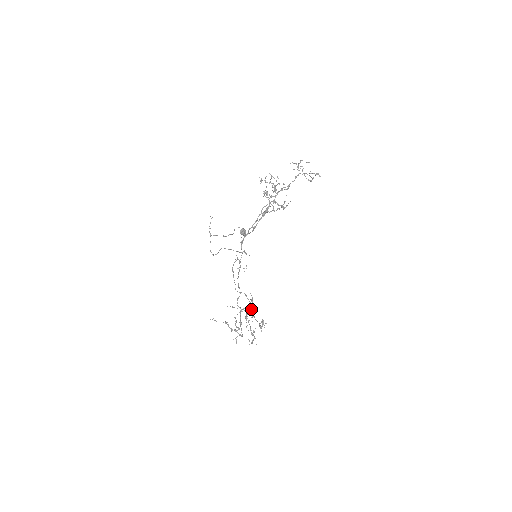
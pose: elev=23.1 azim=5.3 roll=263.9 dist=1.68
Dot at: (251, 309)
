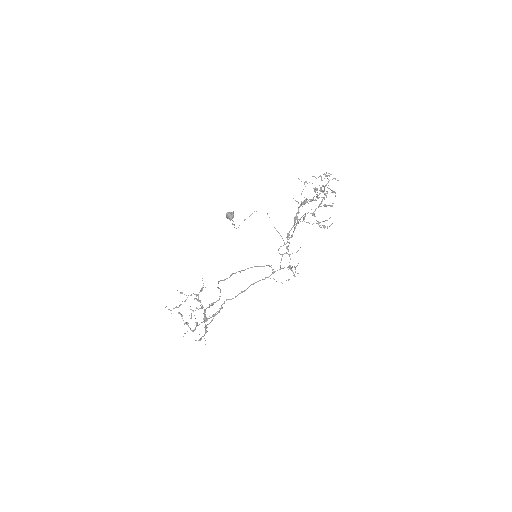
Dot at: (212, 303)
